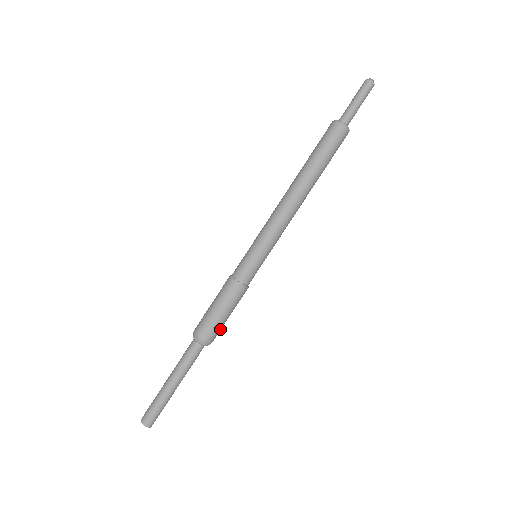
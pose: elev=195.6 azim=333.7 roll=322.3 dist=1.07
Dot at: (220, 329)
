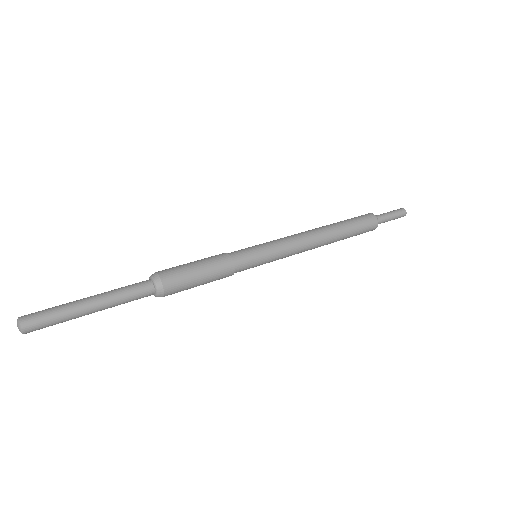
Dot at: (182, 288)
